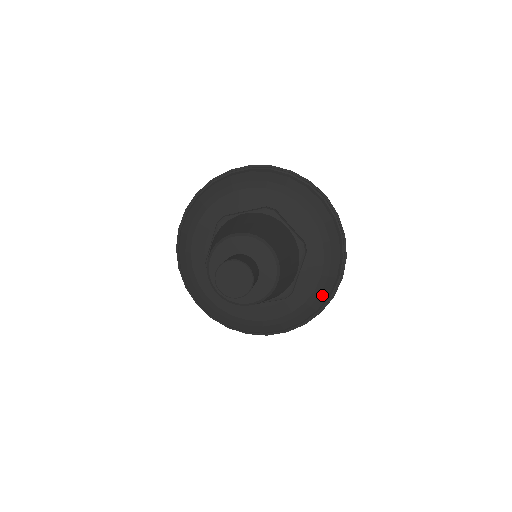
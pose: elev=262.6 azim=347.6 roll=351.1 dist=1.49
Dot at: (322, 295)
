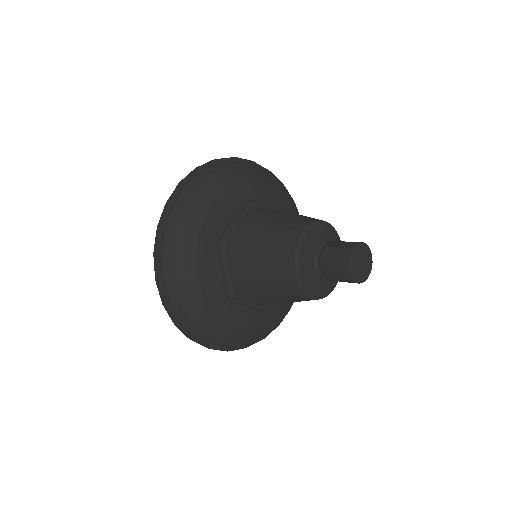
Dot at: (279, 321)
